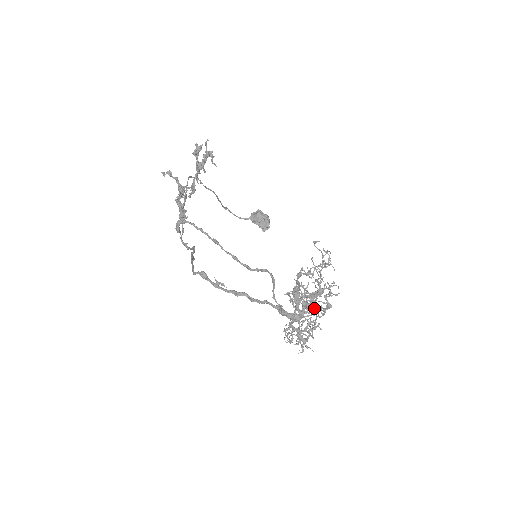
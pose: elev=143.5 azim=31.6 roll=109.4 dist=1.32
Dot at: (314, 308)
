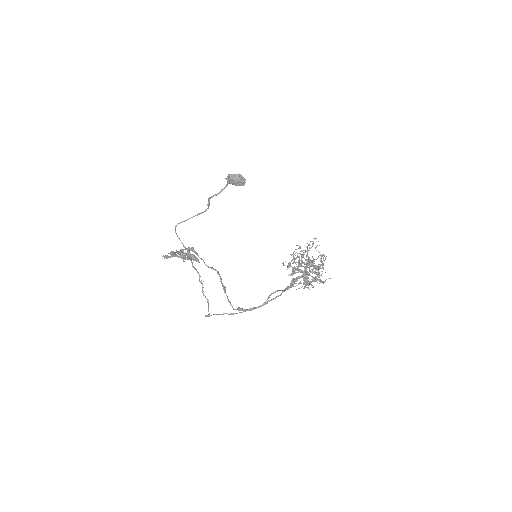
Dot at: occluded
